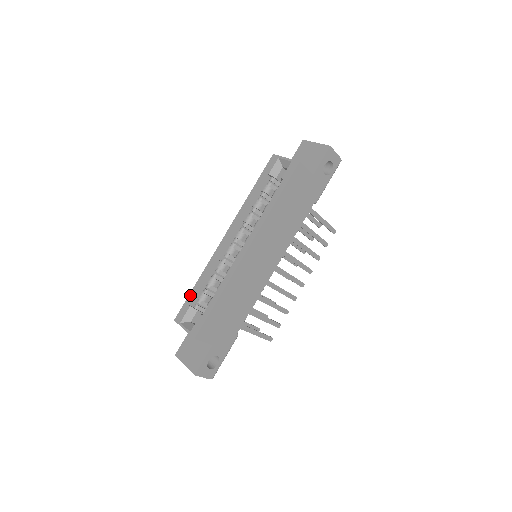
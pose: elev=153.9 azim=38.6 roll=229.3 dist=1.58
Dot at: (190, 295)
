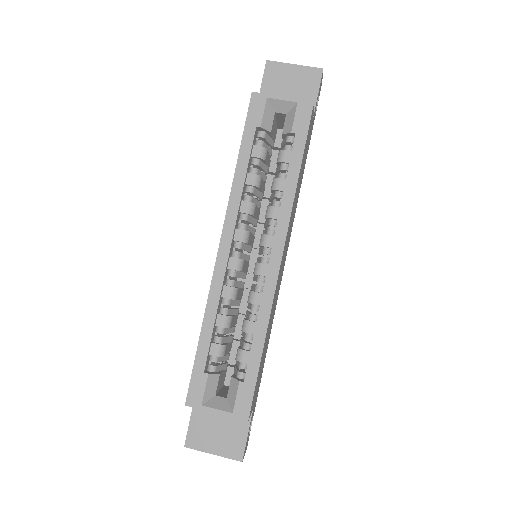
Dot at: (198, 356)
